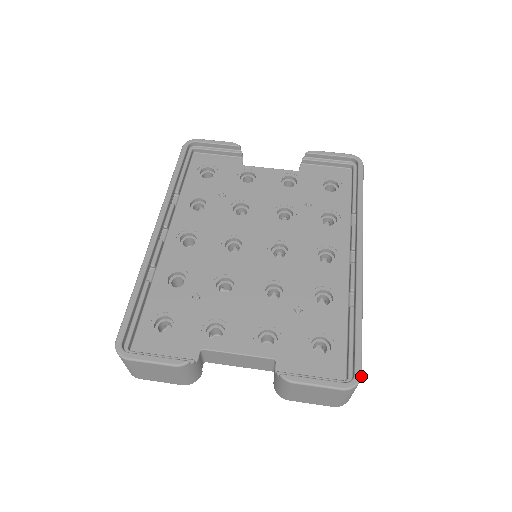
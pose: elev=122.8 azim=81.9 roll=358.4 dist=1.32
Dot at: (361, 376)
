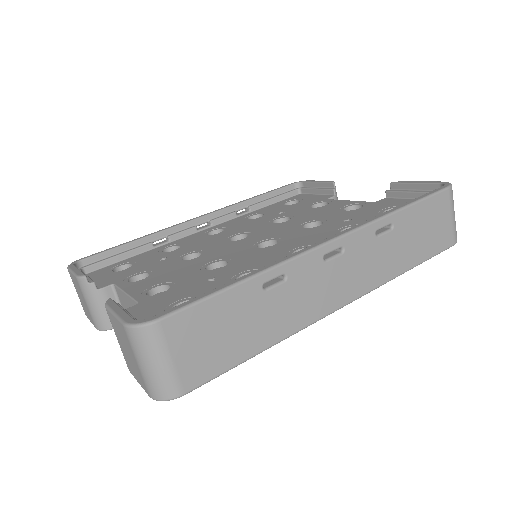
Dot at: (155, 320)
